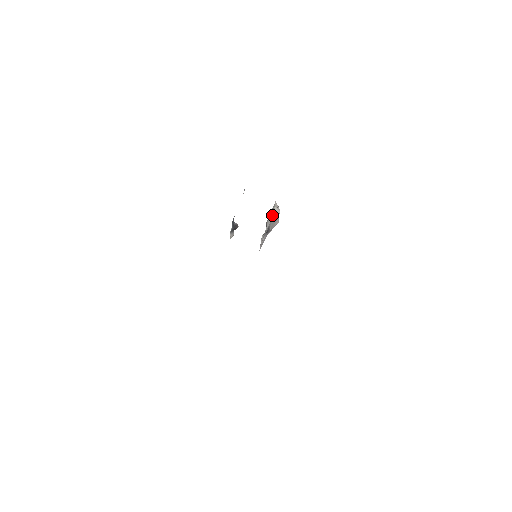
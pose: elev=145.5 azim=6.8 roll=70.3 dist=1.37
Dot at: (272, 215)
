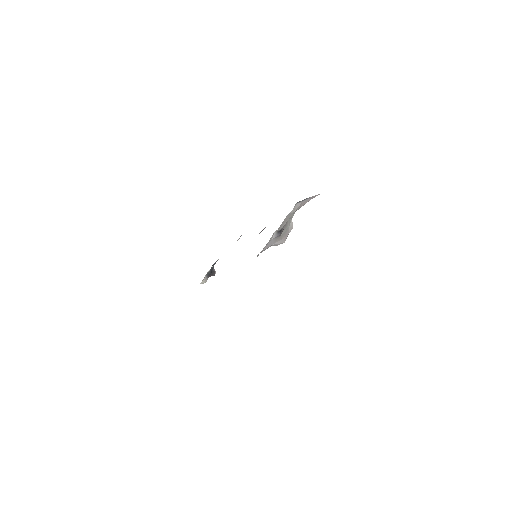
Dot at: (299, 205)
